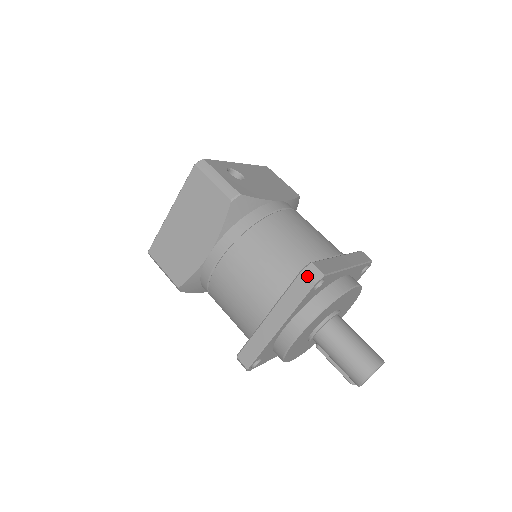
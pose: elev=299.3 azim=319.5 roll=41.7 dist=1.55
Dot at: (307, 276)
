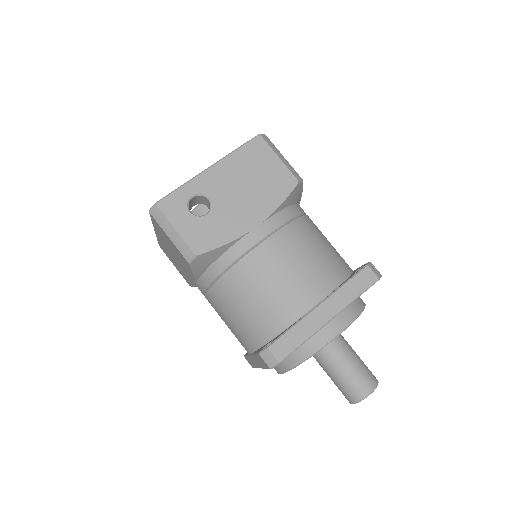
Dot at: (263, 361)
